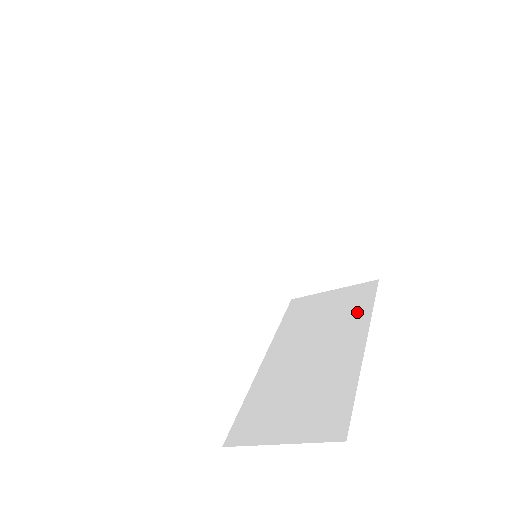
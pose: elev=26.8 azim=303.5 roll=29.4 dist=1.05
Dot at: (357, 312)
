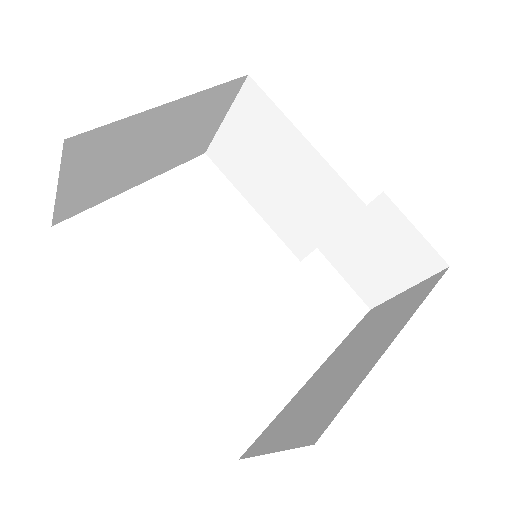
Dot at: (409, 307)
